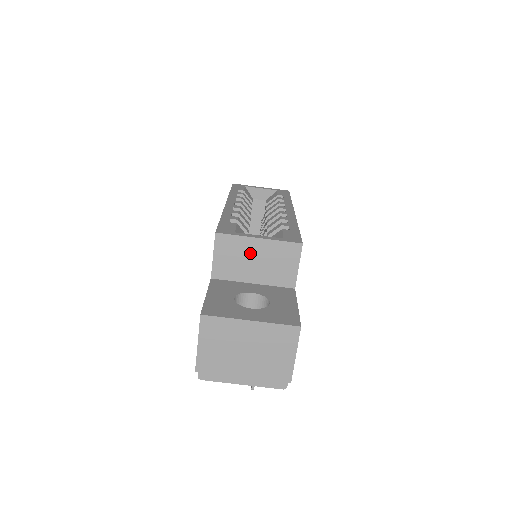
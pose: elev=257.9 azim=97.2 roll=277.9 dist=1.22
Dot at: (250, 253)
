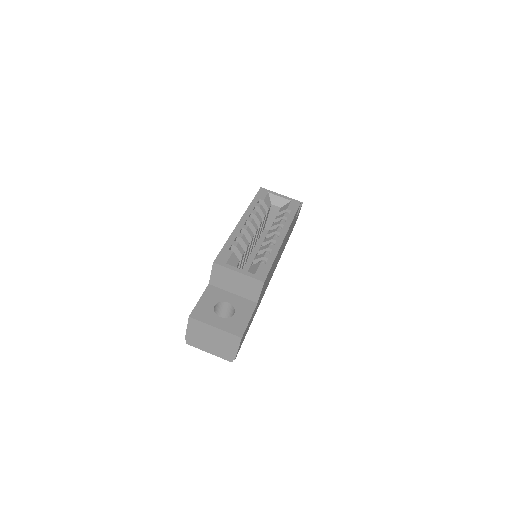
Dot at: (233, 278)
